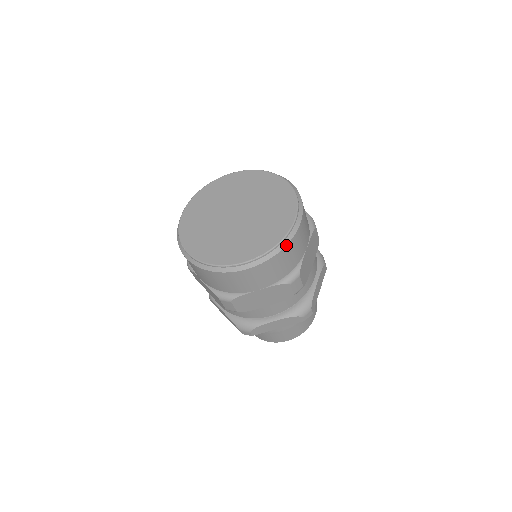
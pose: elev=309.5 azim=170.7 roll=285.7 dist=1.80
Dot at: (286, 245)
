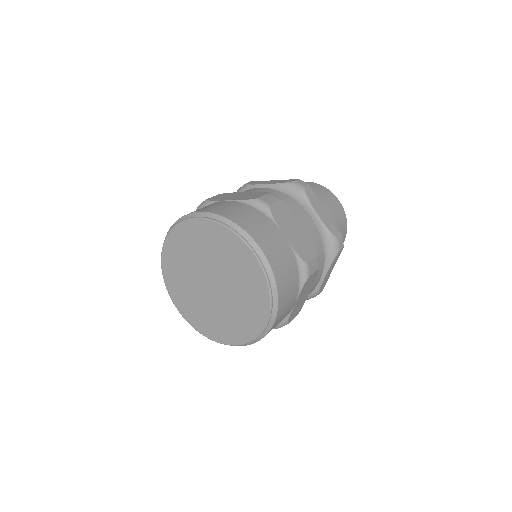
Dot at: (260, 339)
